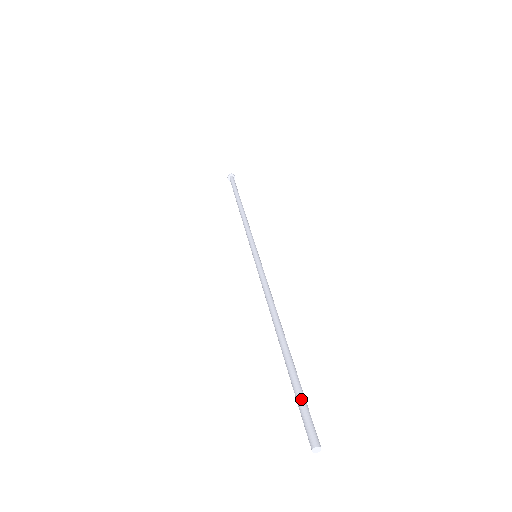
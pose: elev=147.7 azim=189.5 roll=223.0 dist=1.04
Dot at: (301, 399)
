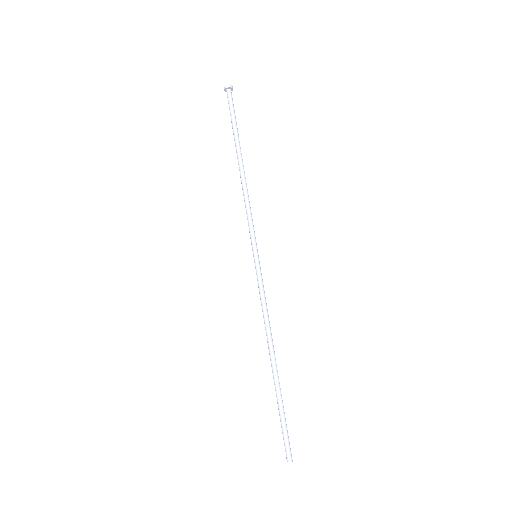
Dot at: (286, 426)
